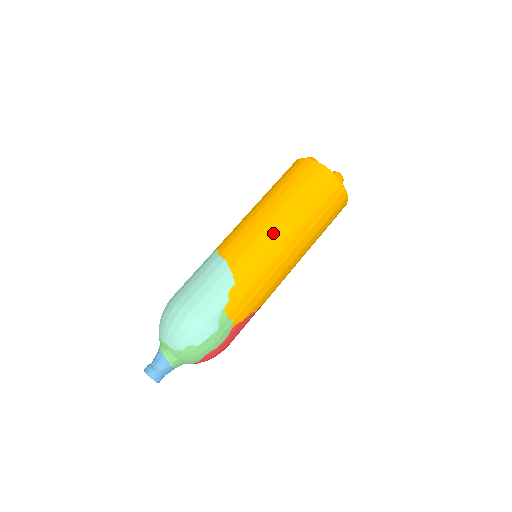
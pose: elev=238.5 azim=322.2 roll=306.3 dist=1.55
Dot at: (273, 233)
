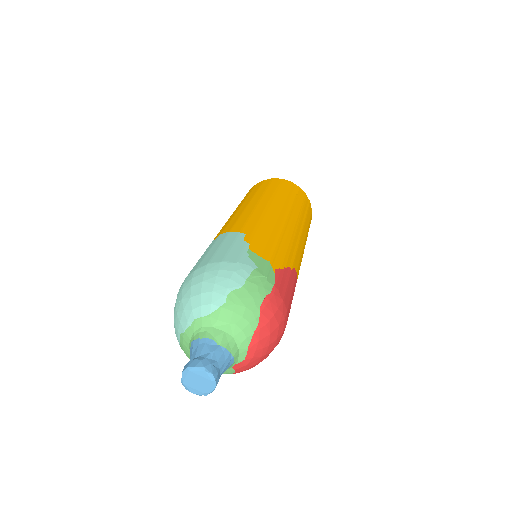
Dot at: (256, 206)
